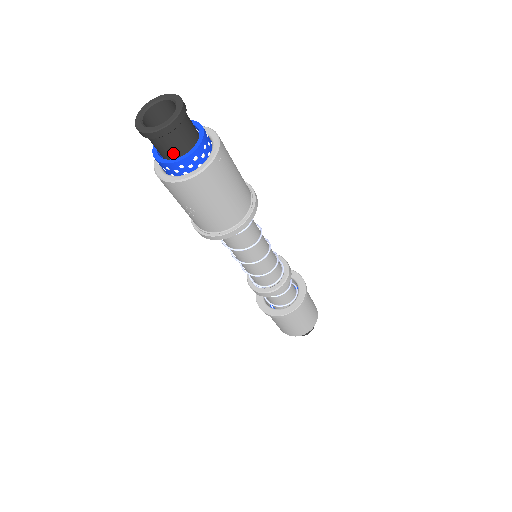
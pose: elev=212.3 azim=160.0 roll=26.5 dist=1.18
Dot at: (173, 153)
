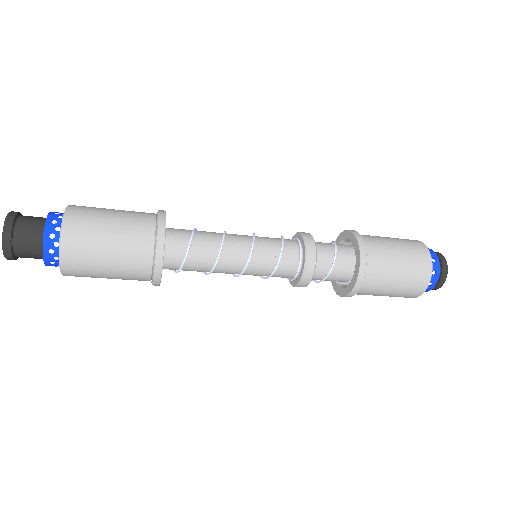
Dot at: (42, 258)
